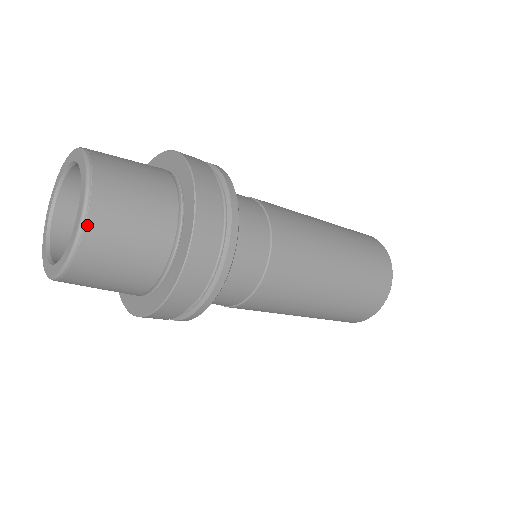
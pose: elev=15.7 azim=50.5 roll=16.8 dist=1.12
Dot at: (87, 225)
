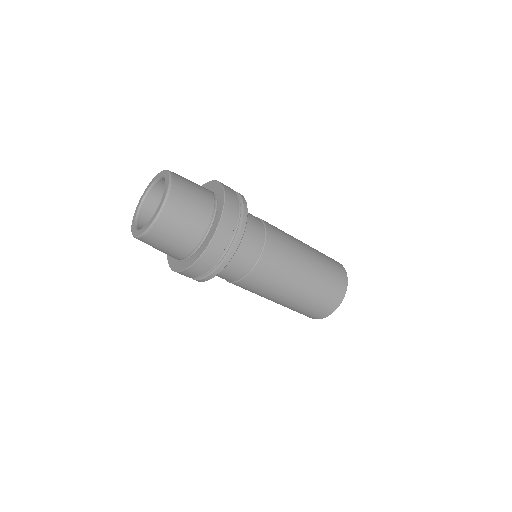
Dot at: (173, 177)
